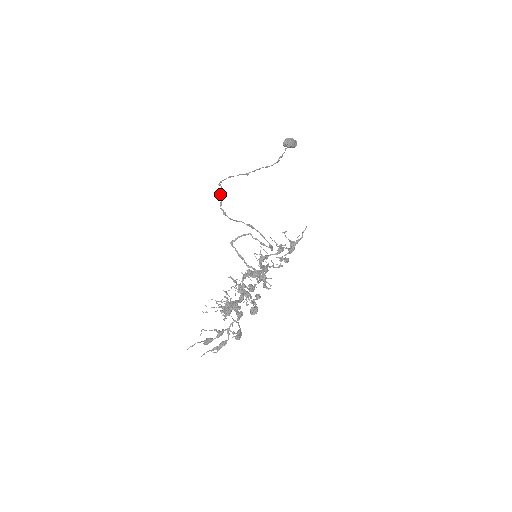
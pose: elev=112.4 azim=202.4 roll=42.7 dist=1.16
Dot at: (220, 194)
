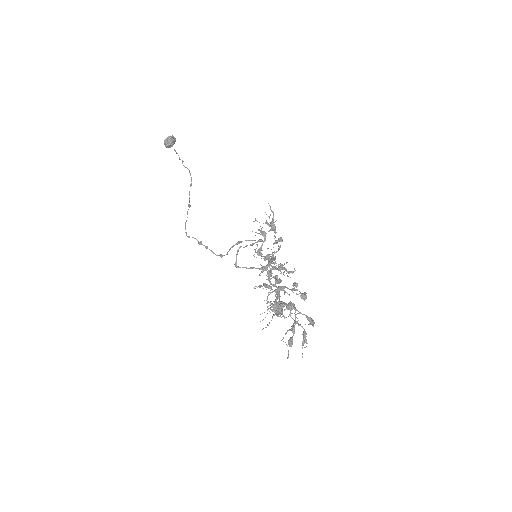
Dot at: occluded
